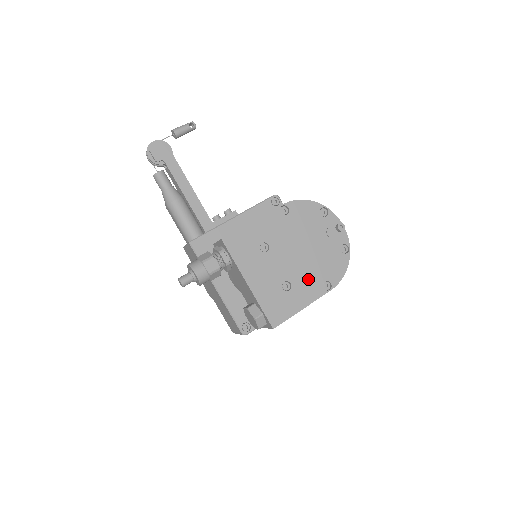
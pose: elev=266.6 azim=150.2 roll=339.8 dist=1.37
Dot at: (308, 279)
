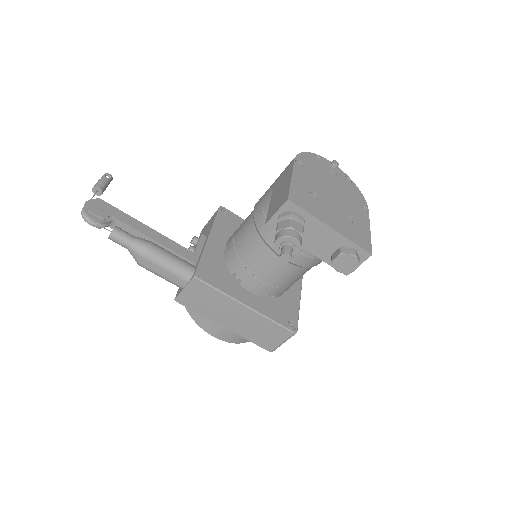
Dot at: (353, 209)
